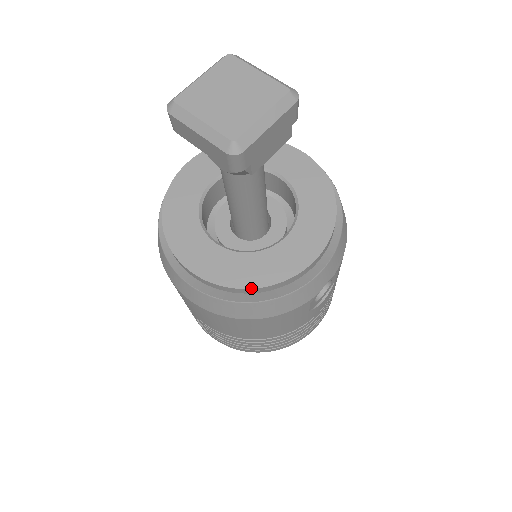
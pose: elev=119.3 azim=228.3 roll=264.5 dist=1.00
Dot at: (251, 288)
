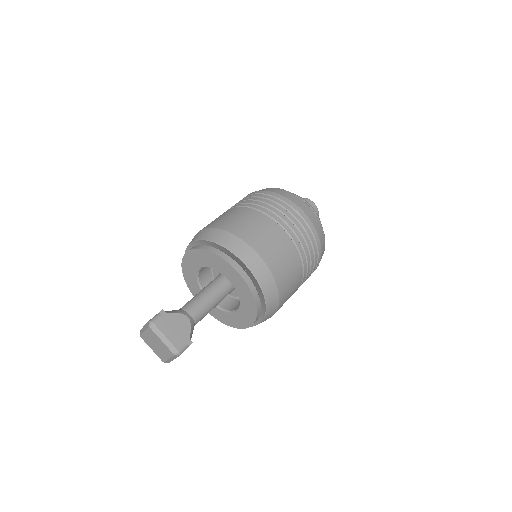
Dot at: occluded
